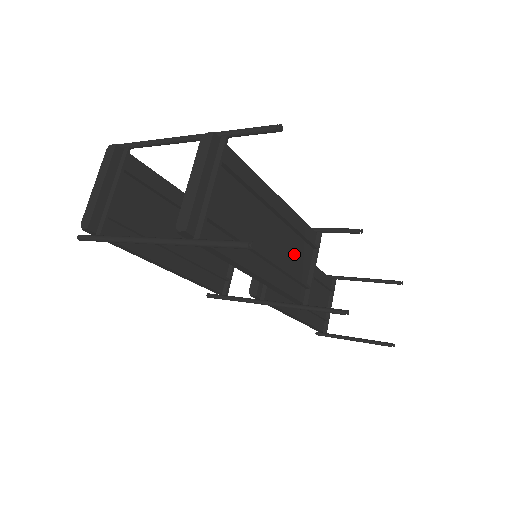
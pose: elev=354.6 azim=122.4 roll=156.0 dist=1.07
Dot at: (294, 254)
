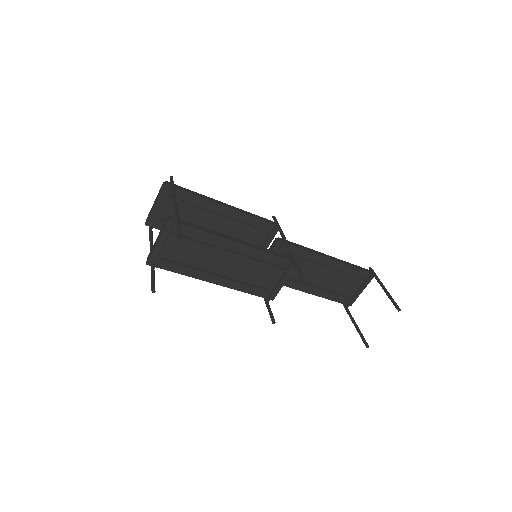
Dot at: (257, 273)
